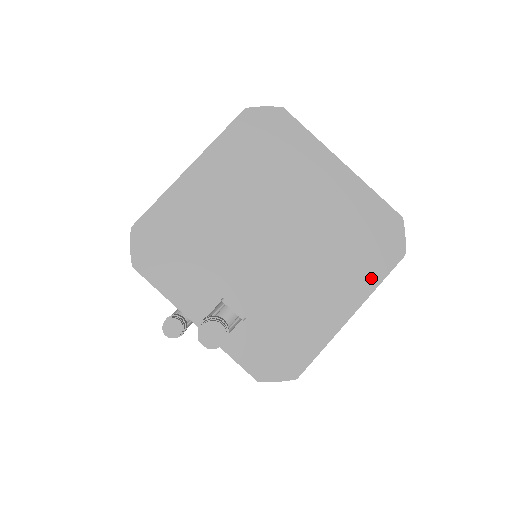
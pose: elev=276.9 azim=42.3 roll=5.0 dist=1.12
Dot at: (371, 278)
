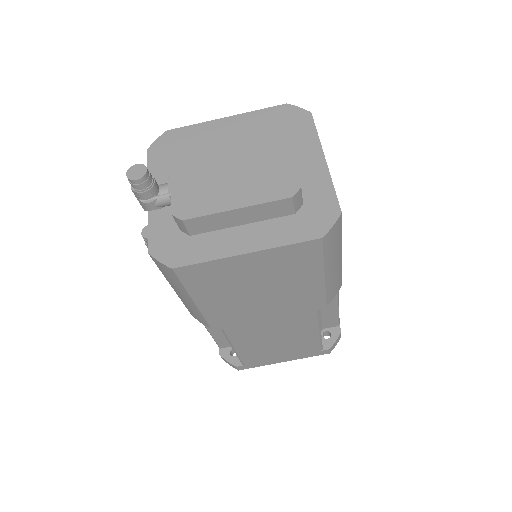
Dot at: (283, 237)
